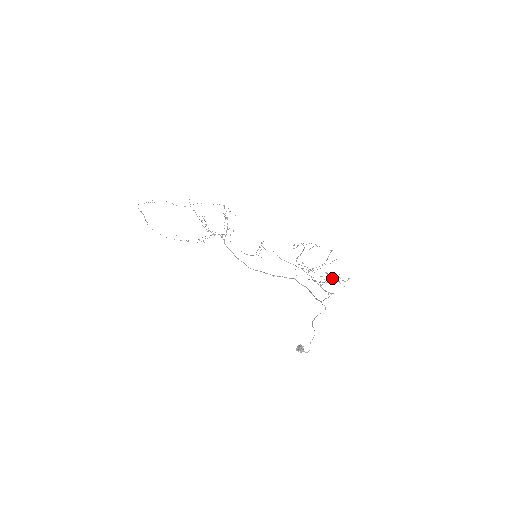
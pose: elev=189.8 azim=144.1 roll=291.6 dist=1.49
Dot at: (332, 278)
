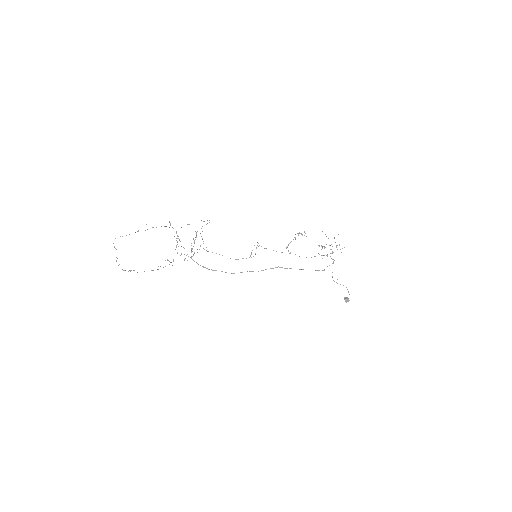
Dot at: occluded
